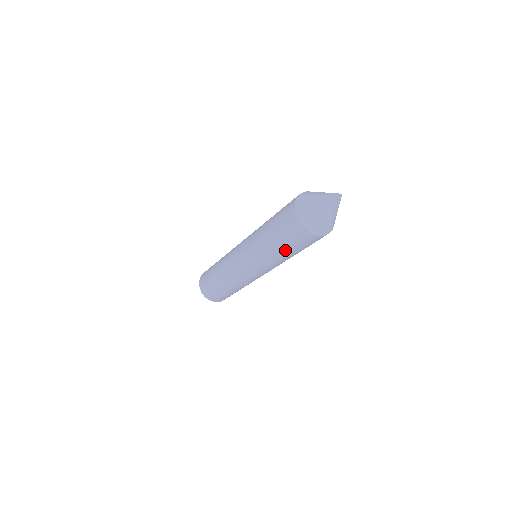
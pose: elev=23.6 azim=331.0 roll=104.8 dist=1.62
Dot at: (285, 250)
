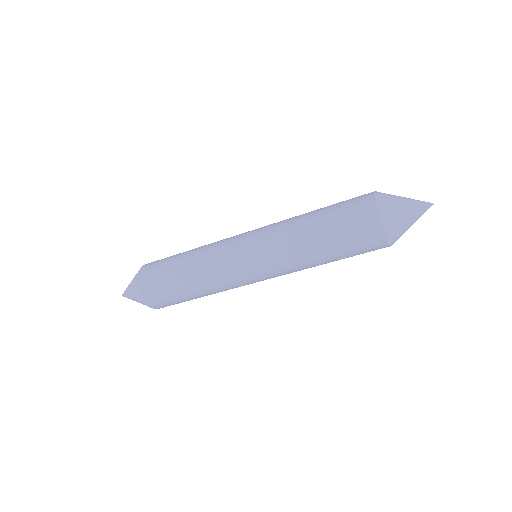
Dot at: (326, 235)
